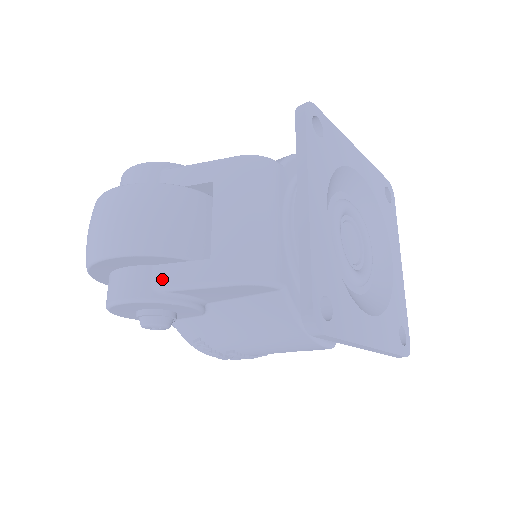
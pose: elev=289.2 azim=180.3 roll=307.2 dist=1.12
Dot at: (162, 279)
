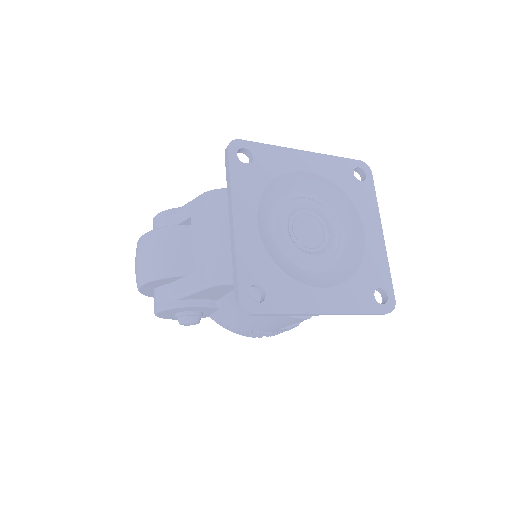
Dot at: (173, 292)
